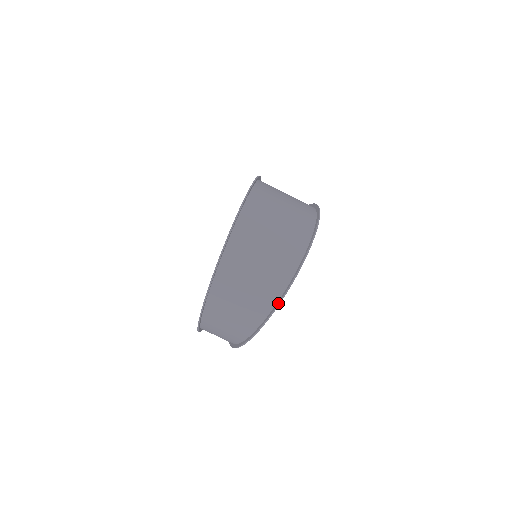
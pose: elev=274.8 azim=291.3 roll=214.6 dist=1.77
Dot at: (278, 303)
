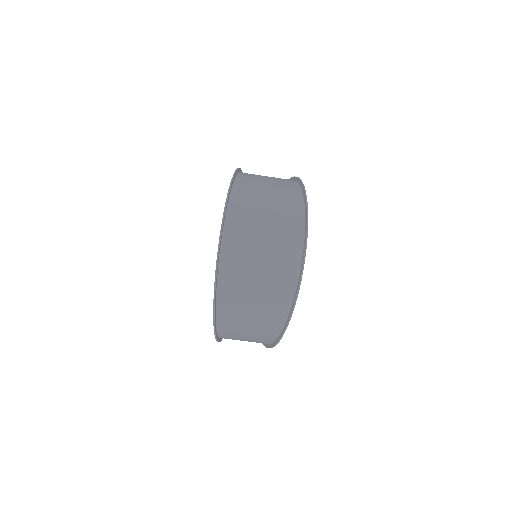
Dot at: (284, 330)
